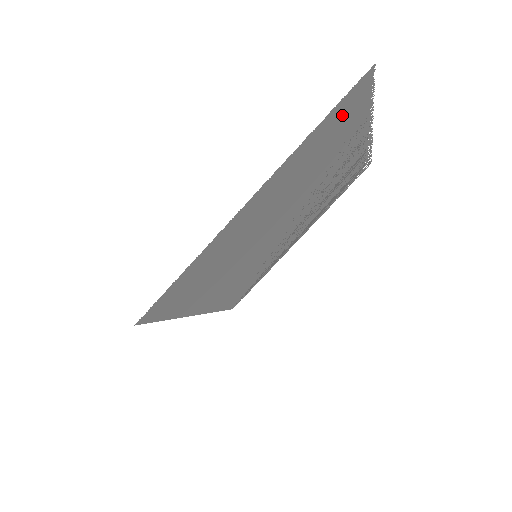
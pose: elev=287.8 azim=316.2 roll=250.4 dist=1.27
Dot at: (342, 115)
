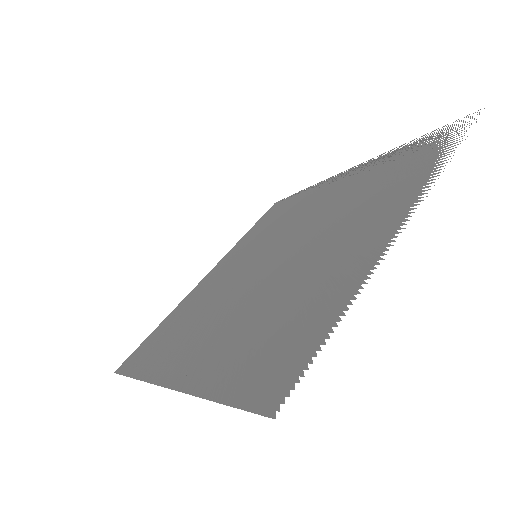
Dot at: (264, 367)
